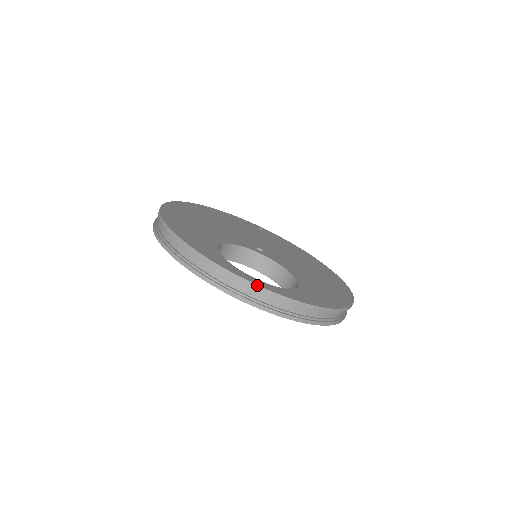
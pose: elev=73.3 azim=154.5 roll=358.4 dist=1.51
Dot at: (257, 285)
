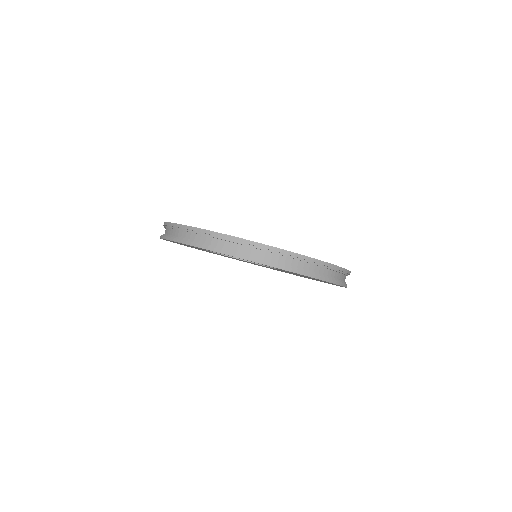
Dot at: (232, 236)
